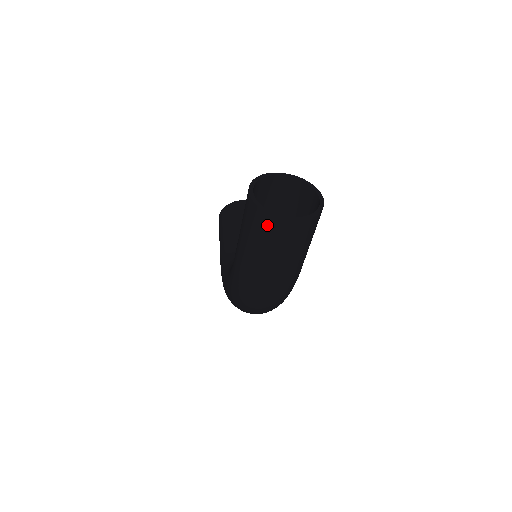
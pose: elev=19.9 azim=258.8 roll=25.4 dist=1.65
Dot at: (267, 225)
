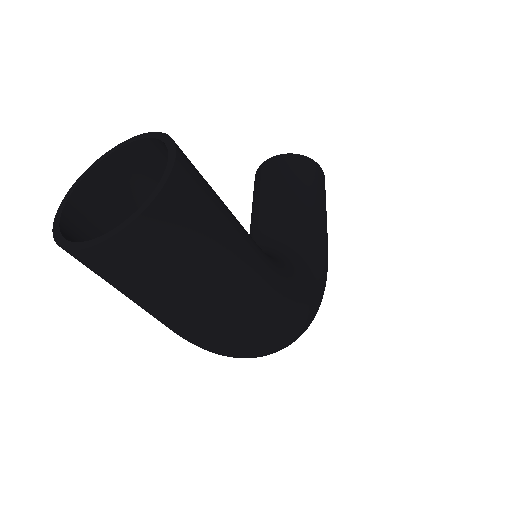
Dot at: (83, 264)
